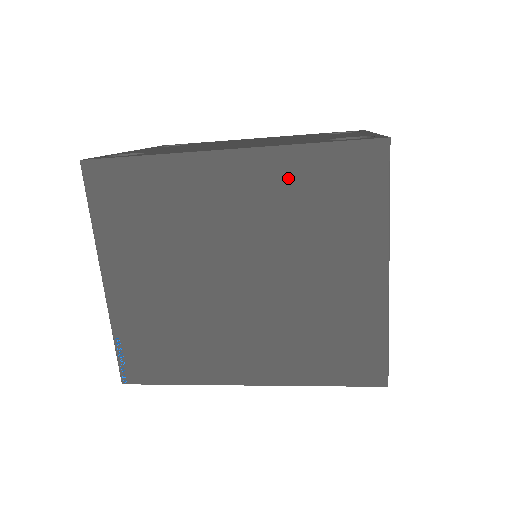
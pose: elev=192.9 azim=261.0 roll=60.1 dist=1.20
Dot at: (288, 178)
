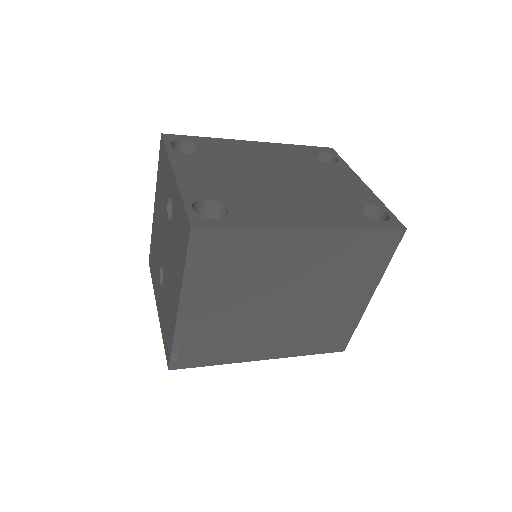
Dot at: (341, 247)
